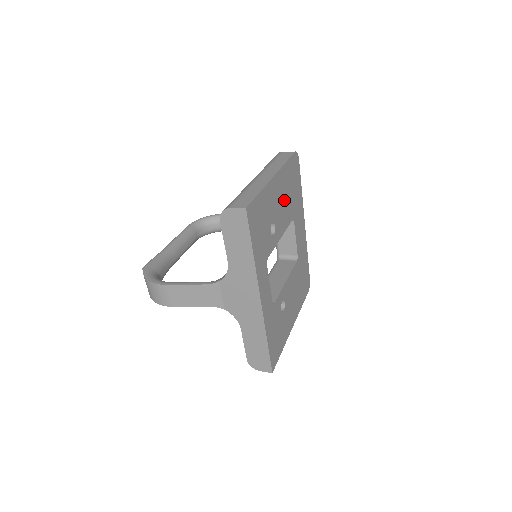
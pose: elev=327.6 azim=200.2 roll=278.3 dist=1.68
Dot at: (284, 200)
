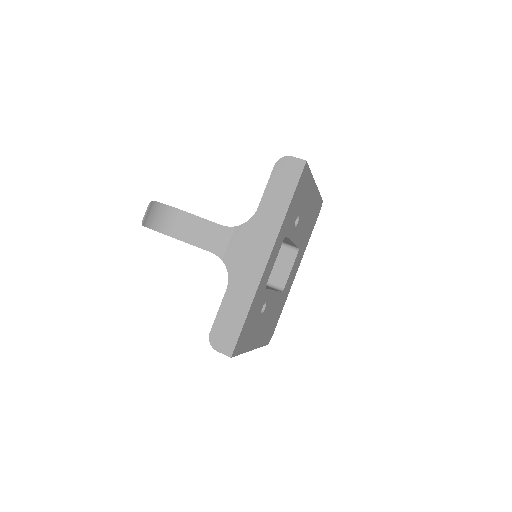
Dot at: (306, 218)
